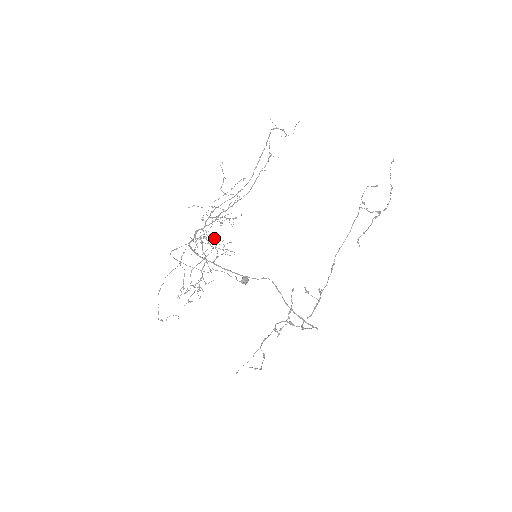
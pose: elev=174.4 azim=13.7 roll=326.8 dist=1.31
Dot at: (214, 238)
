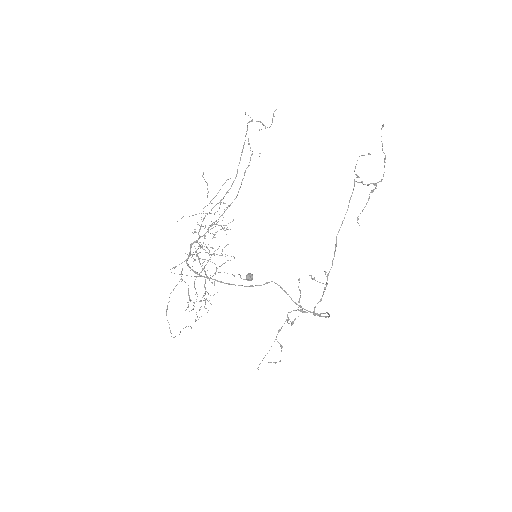
Dot at: occluded
